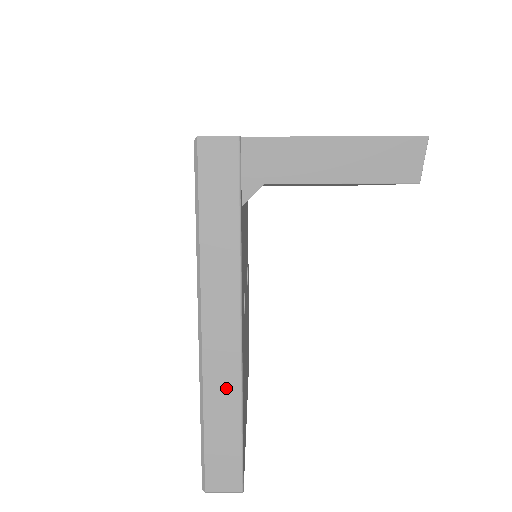
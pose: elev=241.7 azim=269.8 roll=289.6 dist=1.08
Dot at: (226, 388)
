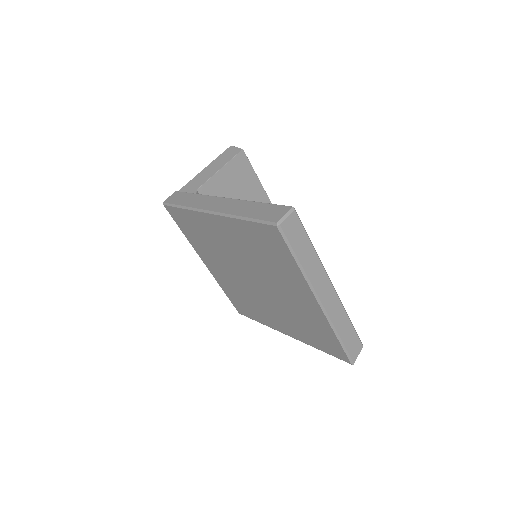
Dot at: (241, 206)
